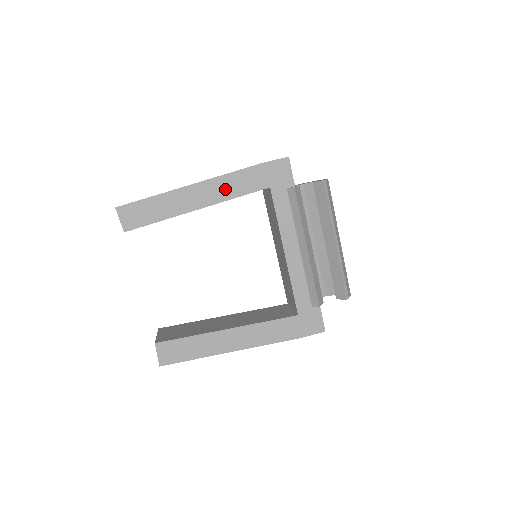
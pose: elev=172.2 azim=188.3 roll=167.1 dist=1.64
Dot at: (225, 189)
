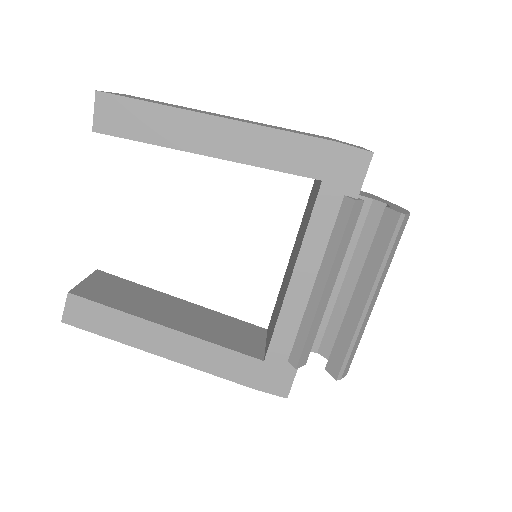
Dot at: (258, 148)
